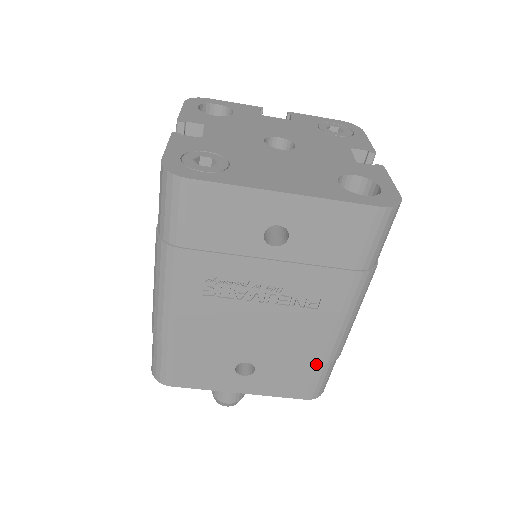
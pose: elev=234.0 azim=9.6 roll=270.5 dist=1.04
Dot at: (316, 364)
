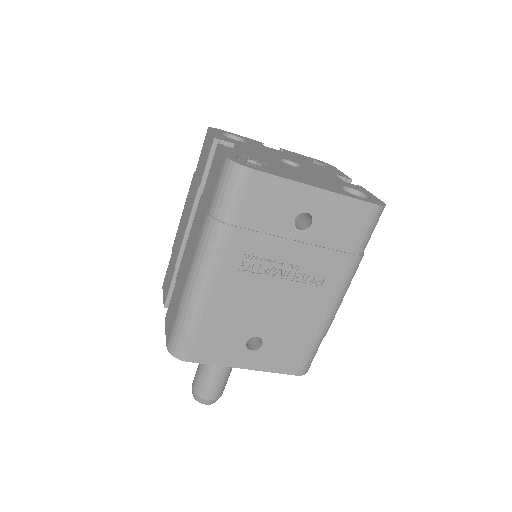
Dot at: (311, 339)
